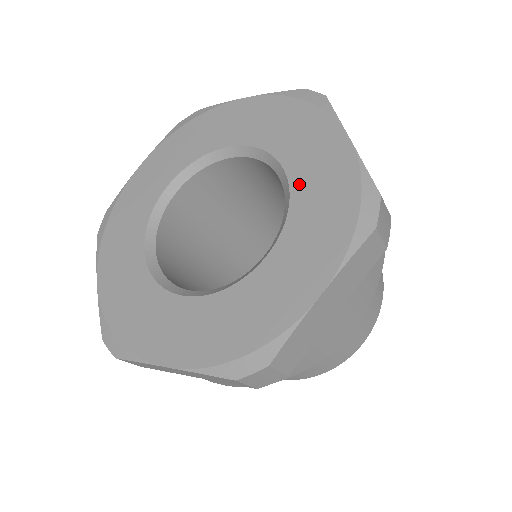
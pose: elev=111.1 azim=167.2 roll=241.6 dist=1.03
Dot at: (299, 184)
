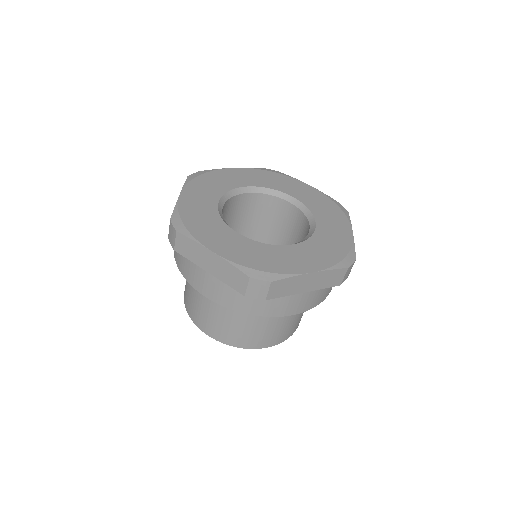
Dot at: (303, 200)
